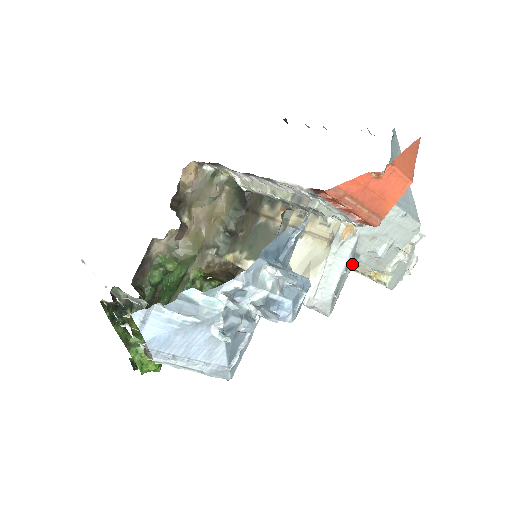
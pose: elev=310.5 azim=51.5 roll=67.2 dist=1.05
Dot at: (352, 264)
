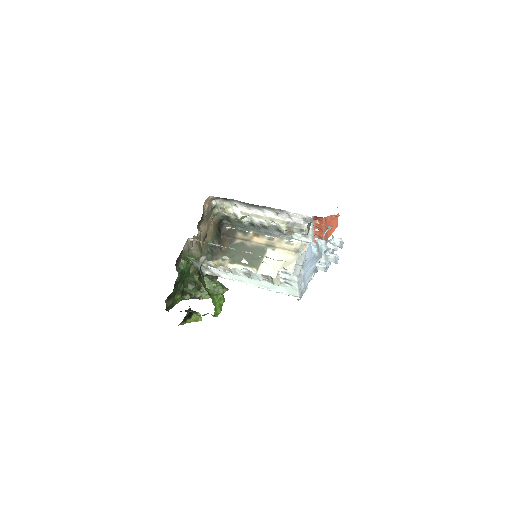
Dot at: occluded
